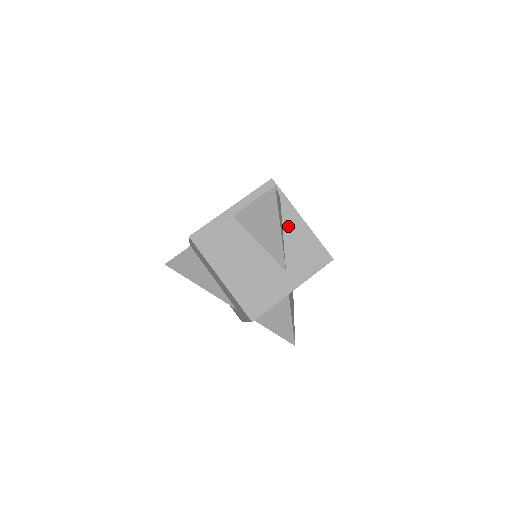
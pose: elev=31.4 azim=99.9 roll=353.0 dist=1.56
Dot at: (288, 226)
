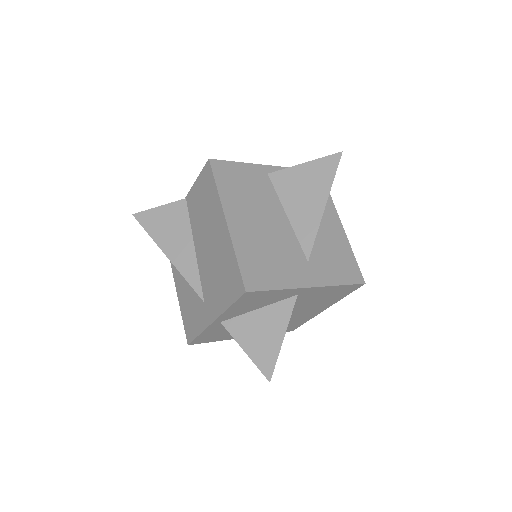
Dot at: (324, 220)
